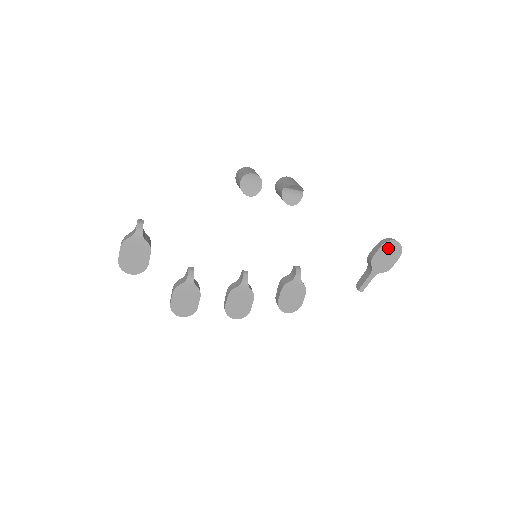
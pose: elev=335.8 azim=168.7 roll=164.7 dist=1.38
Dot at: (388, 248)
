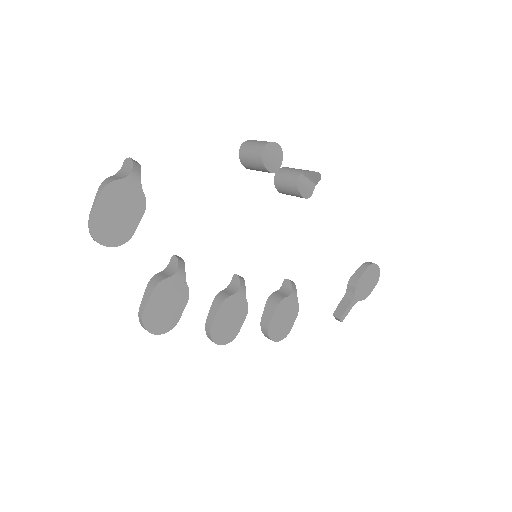
Dot at: (371, 272)
